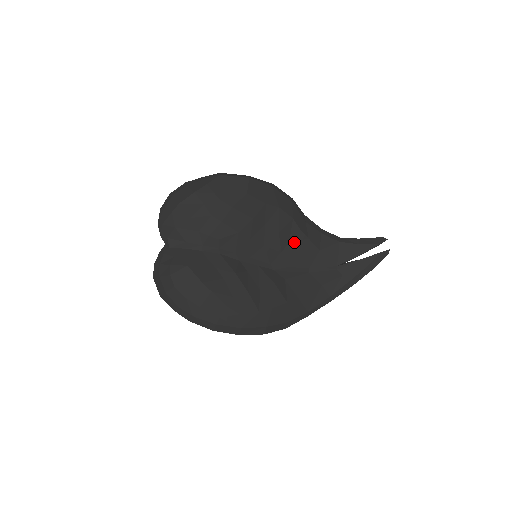
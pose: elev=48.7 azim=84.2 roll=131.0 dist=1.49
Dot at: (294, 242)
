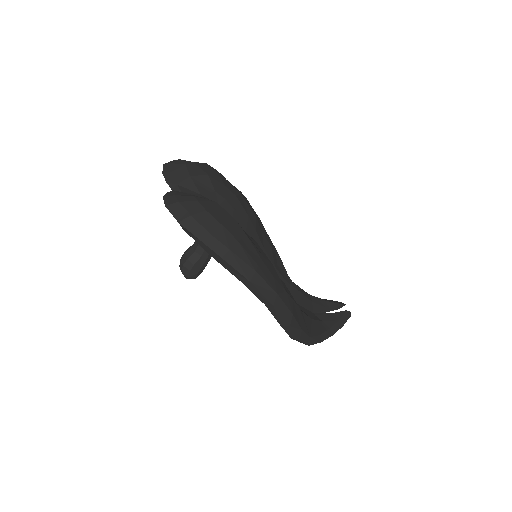
Dot at: (280, 268)
